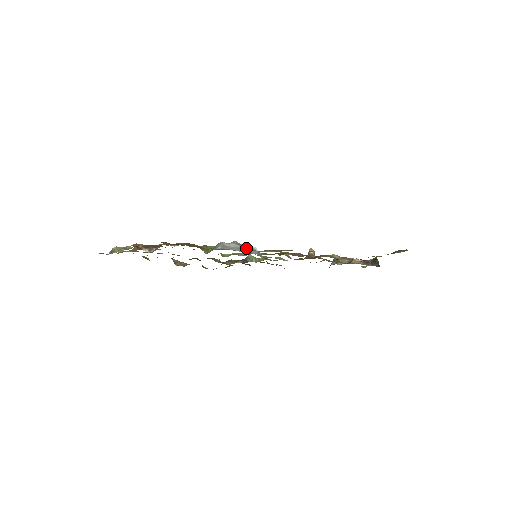
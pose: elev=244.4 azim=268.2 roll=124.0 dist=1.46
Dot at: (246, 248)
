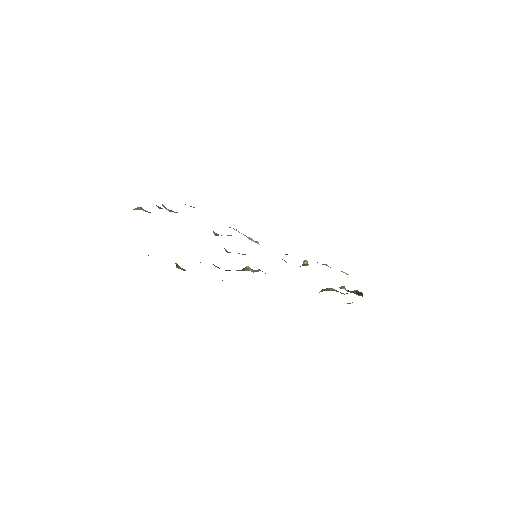
Dot at: (251, 239)
